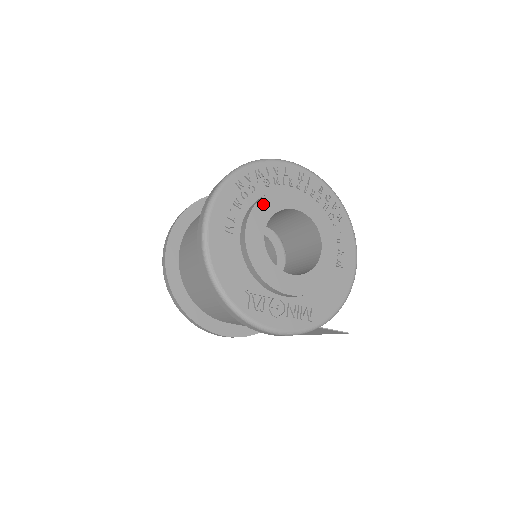
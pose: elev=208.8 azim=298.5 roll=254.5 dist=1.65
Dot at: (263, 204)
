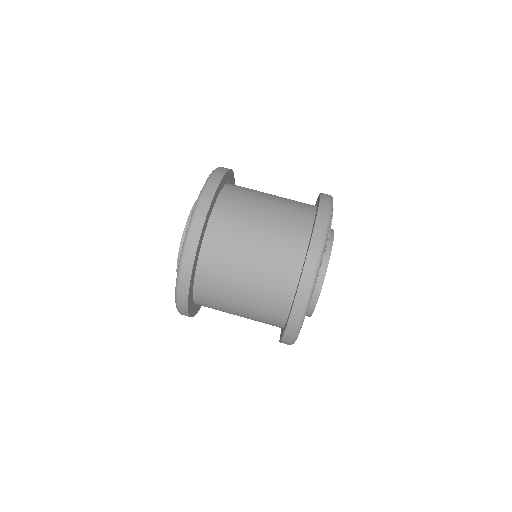
Dot at: (329, 259)
